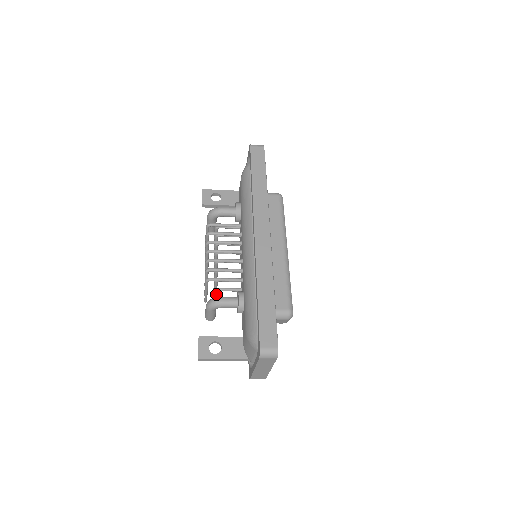
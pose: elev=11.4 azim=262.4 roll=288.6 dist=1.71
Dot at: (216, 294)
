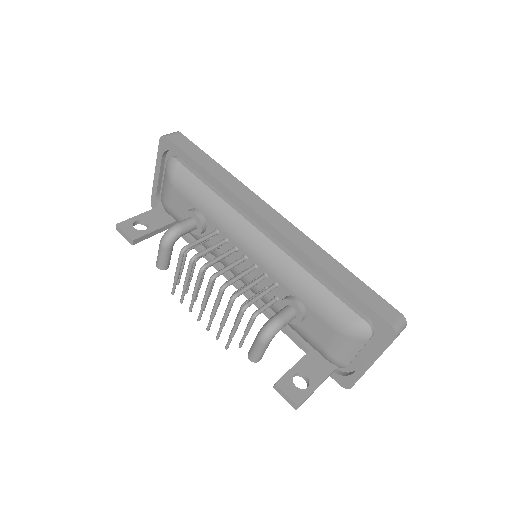
Dot at: (253, 322)
